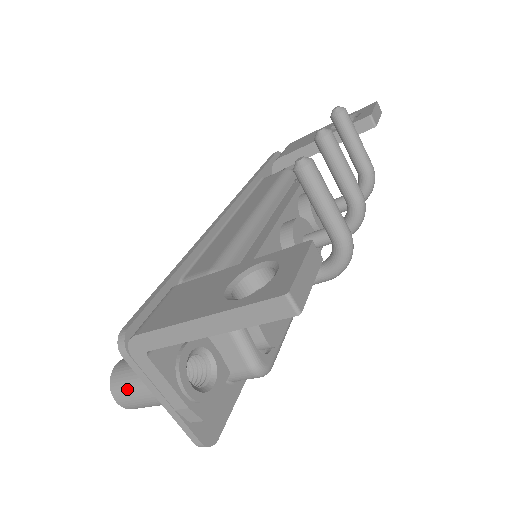
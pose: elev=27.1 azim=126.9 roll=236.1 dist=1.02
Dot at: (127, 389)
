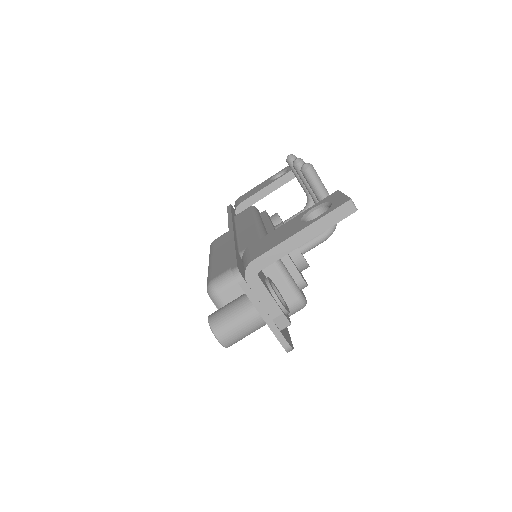
Dot at: (229, 323)
